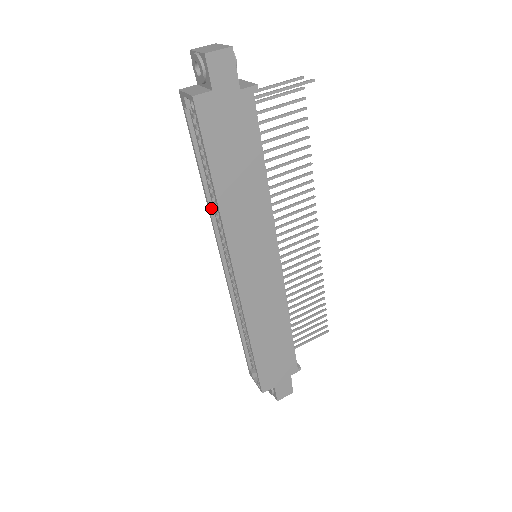
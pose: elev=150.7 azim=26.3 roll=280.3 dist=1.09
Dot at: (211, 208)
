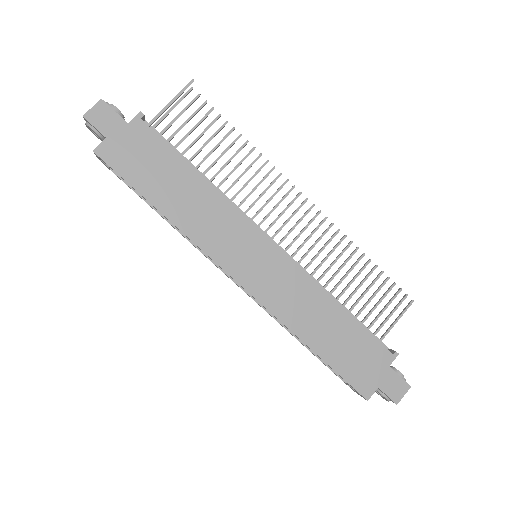
Dot at: occluded
